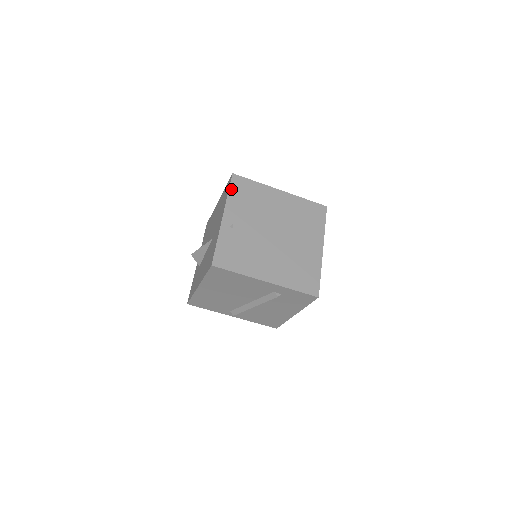
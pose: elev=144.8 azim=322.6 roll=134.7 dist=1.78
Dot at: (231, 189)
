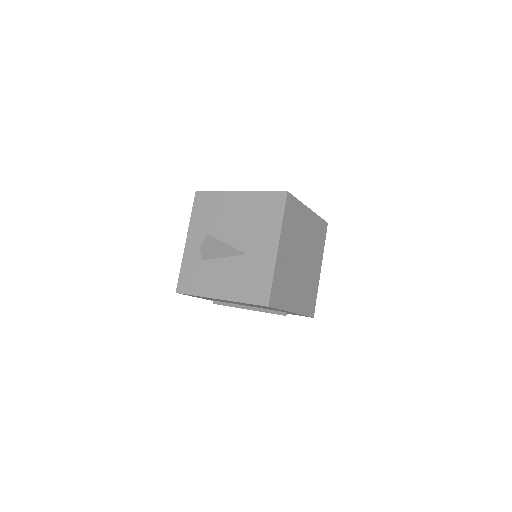
Dot at: (285, 212)
